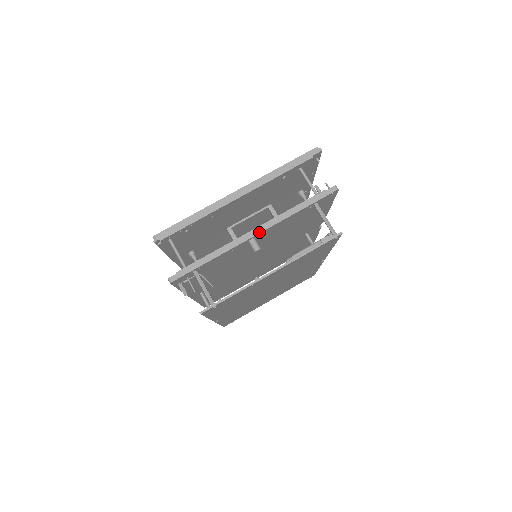
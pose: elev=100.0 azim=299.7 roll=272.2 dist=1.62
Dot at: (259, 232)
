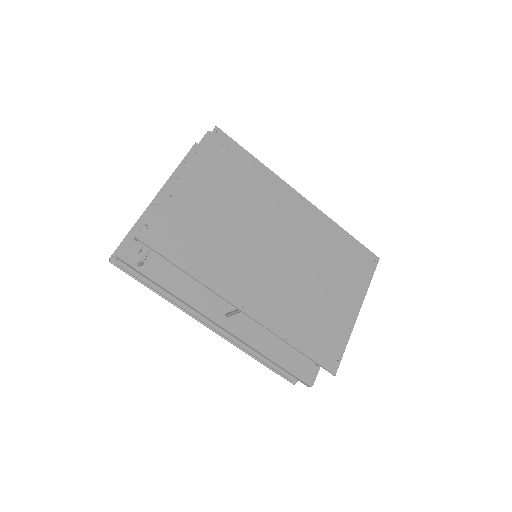
Dot at: (168, 185)
